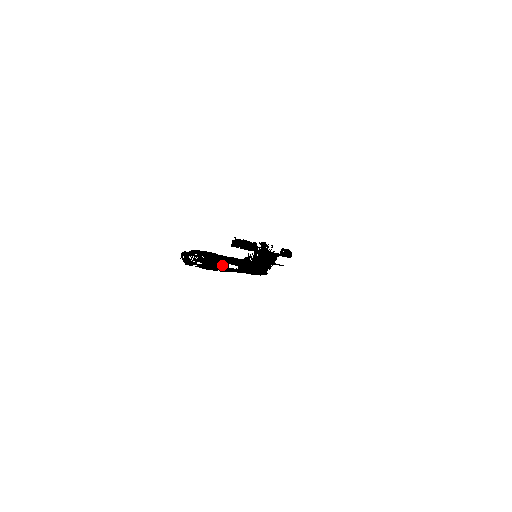
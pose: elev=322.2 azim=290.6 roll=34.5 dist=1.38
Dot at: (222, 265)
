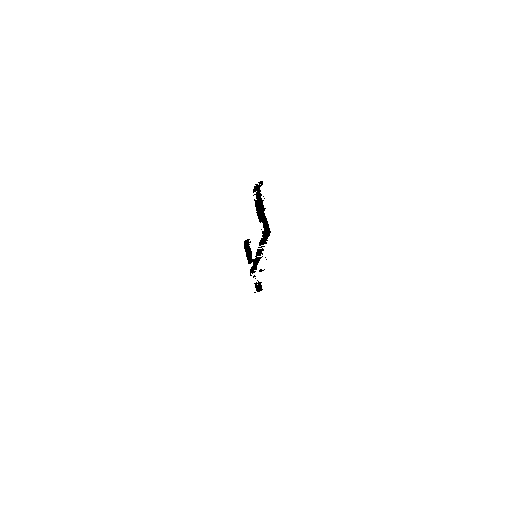
Dot at: (259, 219)
